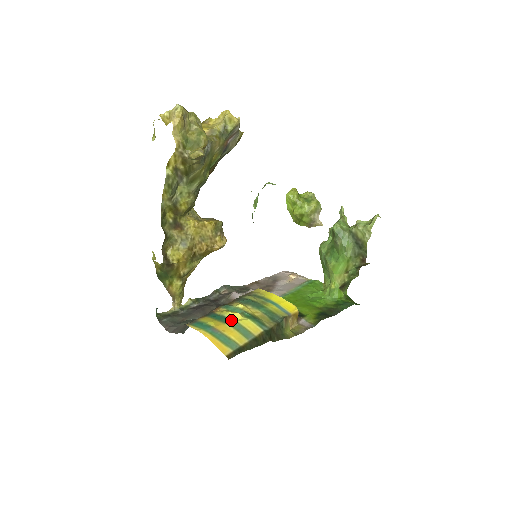
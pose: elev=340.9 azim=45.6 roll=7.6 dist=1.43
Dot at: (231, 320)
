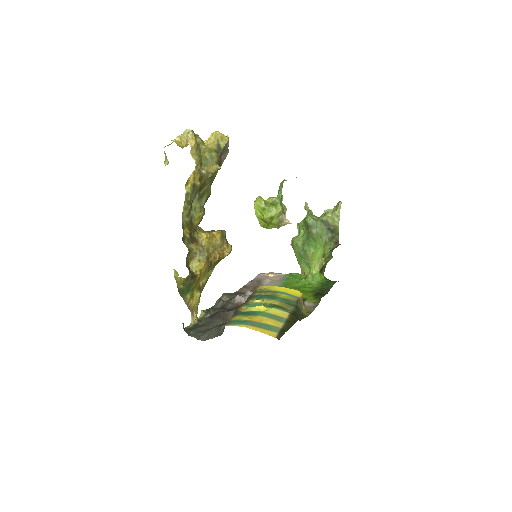
Dot at: (260, 312)
